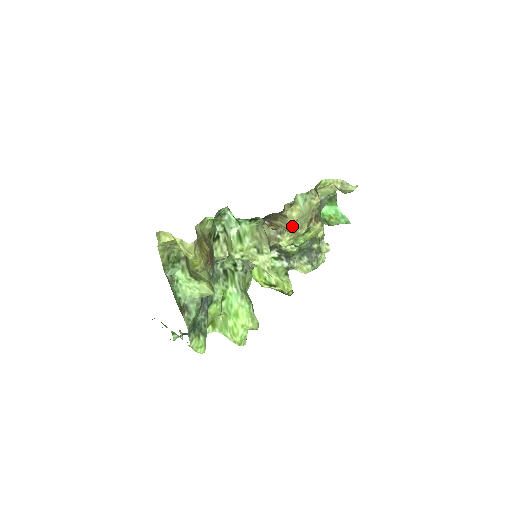
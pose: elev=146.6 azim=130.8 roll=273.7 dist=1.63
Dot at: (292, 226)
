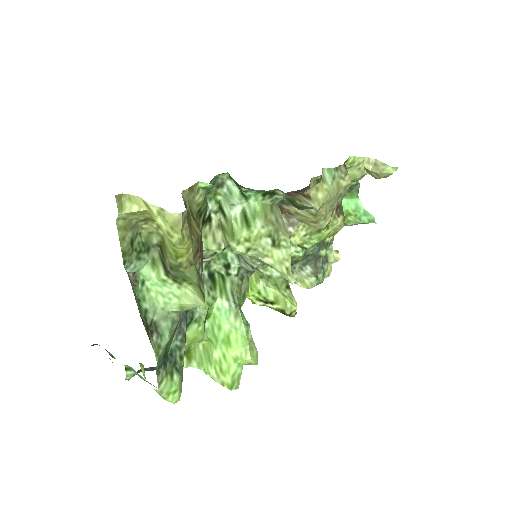
Dot at: (315, 213)
